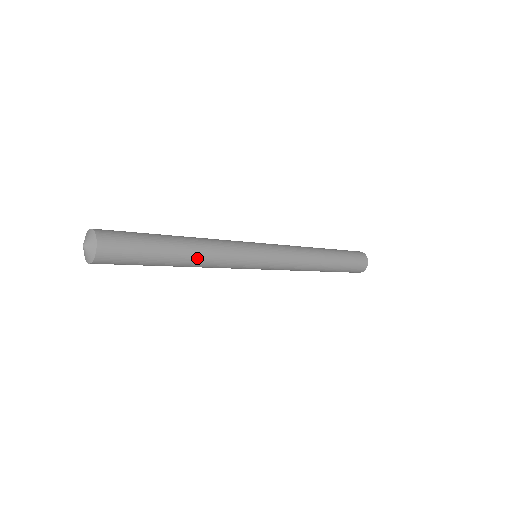
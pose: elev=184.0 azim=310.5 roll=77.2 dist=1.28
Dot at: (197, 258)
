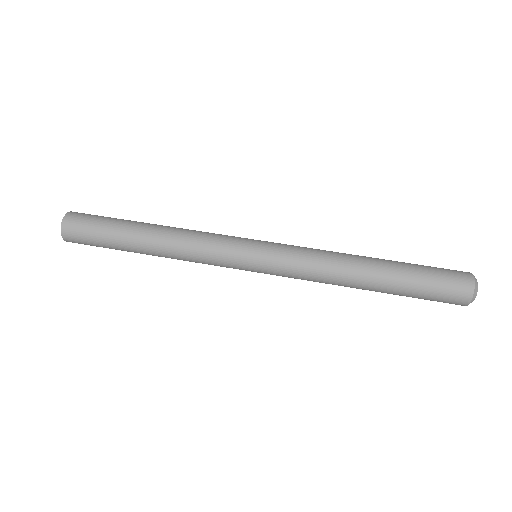
Dot at: occluded
